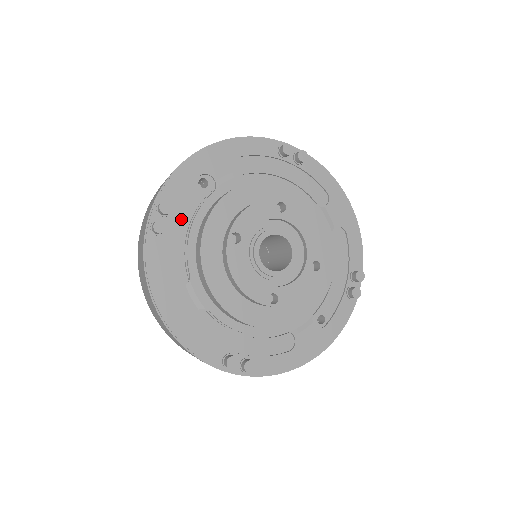
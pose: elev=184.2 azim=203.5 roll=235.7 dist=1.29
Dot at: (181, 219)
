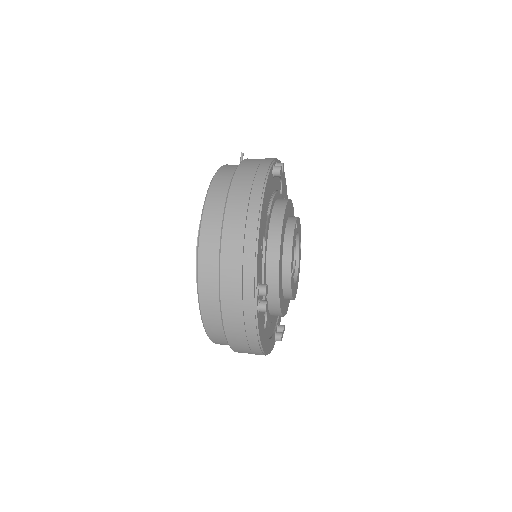
Dot at: occluded
